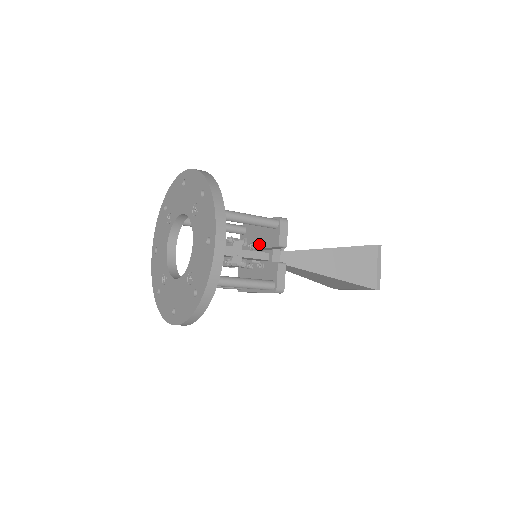
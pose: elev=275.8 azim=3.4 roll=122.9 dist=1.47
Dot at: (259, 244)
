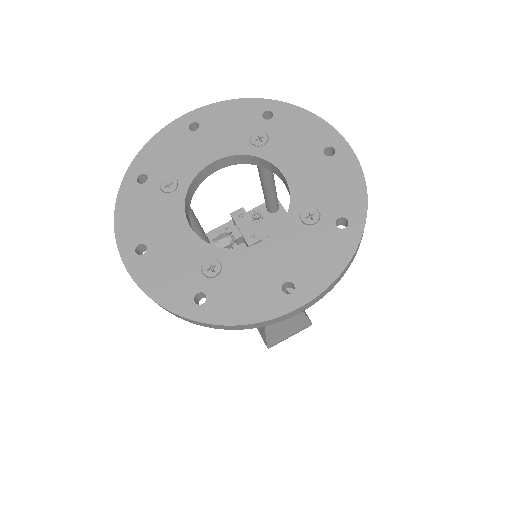
Dot at: occluded
